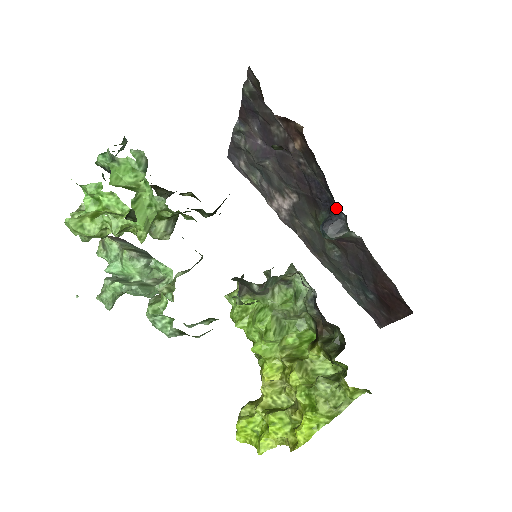
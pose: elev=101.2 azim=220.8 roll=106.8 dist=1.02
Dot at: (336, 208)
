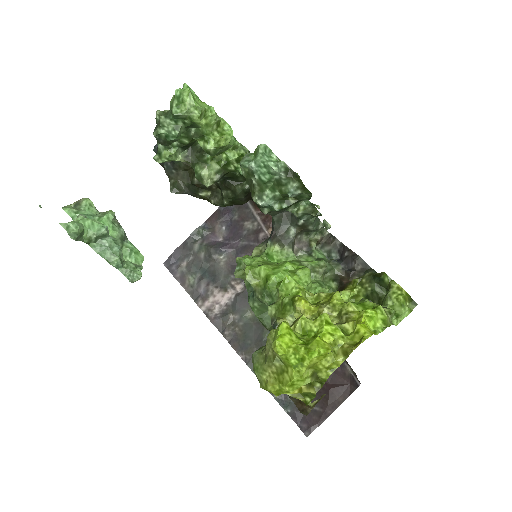
Dot at: occluded
